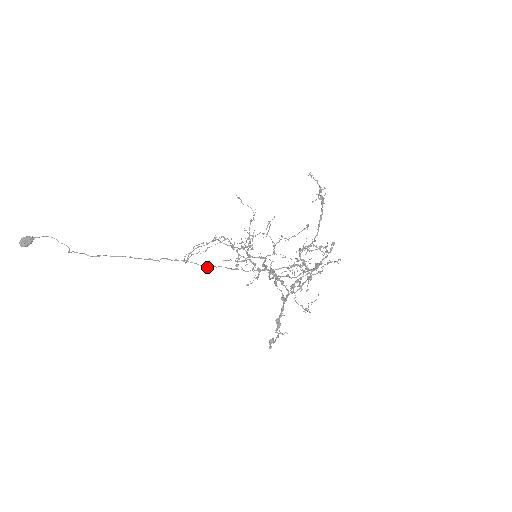
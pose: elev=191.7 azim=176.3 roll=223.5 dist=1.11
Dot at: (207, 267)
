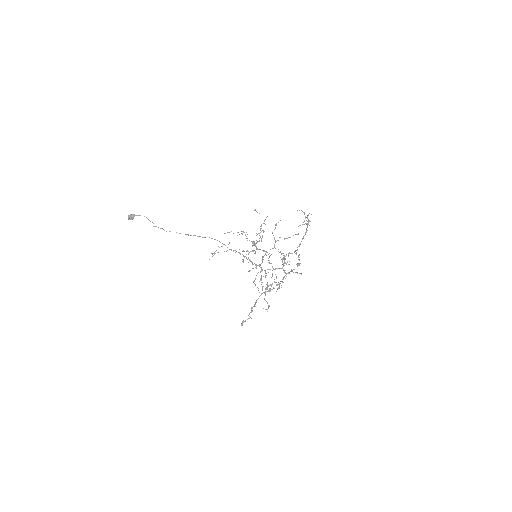
Dot at: occluded
